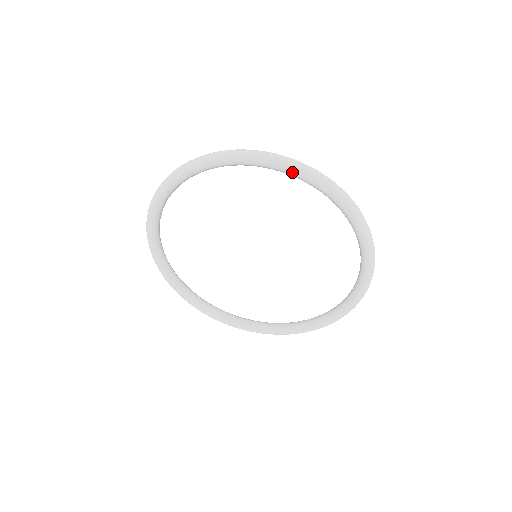
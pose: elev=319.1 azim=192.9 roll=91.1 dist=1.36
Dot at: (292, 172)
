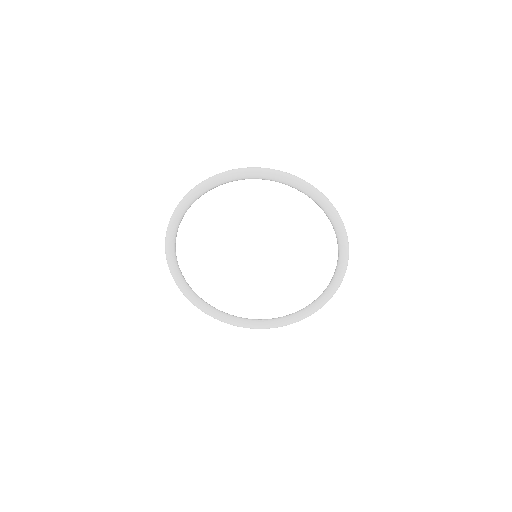
Dot at: (264, 176)
